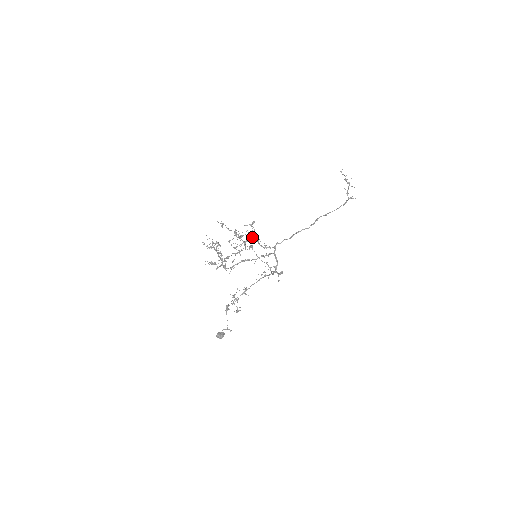
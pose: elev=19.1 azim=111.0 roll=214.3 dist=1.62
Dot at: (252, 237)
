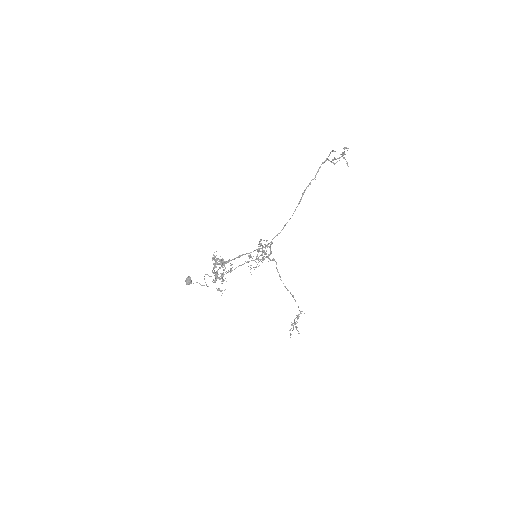
Dot at: (262, 252)
